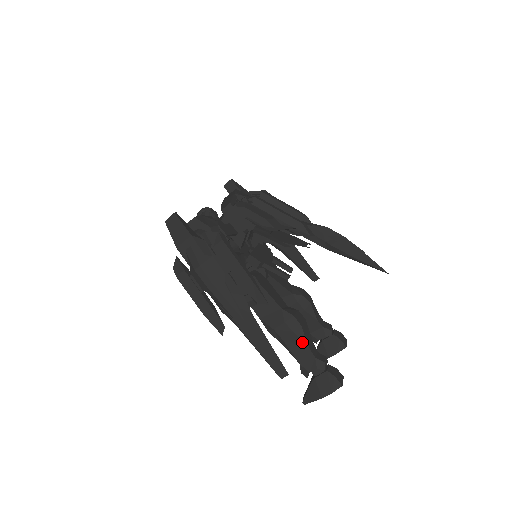
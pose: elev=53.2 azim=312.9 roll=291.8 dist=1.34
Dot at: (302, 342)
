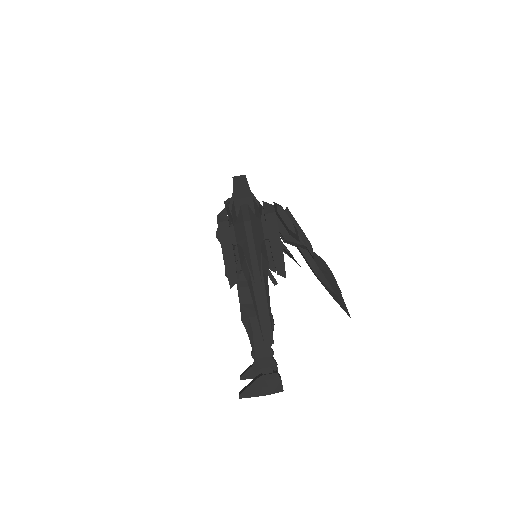
Dot at: occluded
